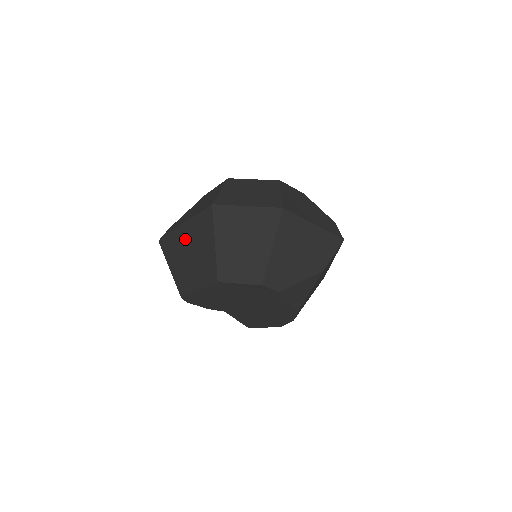
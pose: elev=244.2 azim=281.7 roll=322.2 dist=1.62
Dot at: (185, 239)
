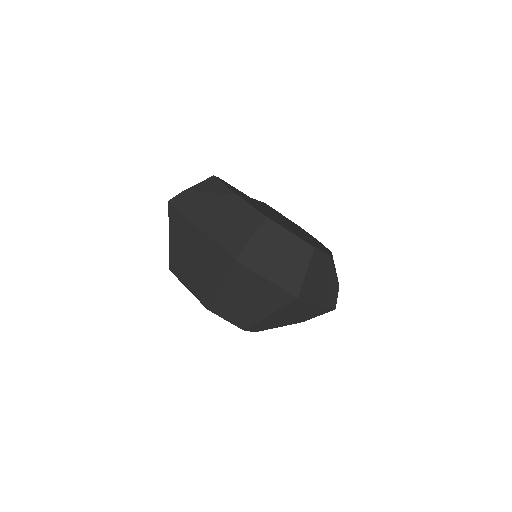
Dot at: (195, 241)
